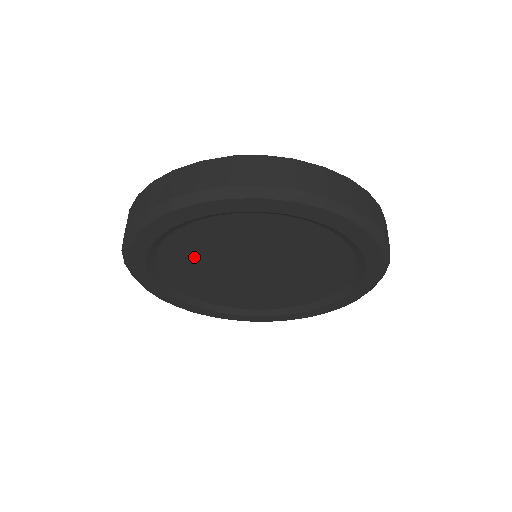
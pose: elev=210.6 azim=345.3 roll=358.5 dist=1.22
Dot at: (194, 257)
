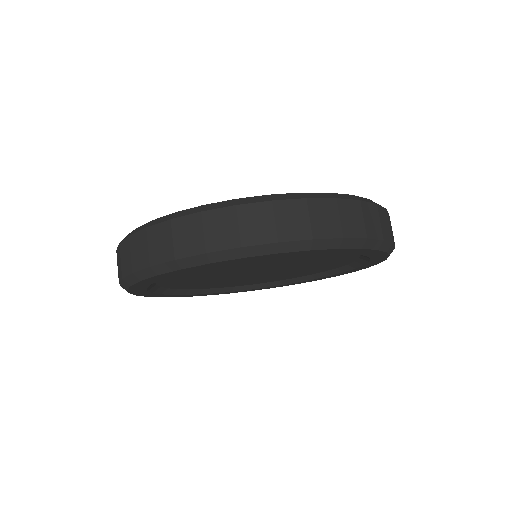
Dot at: (233, 266)
